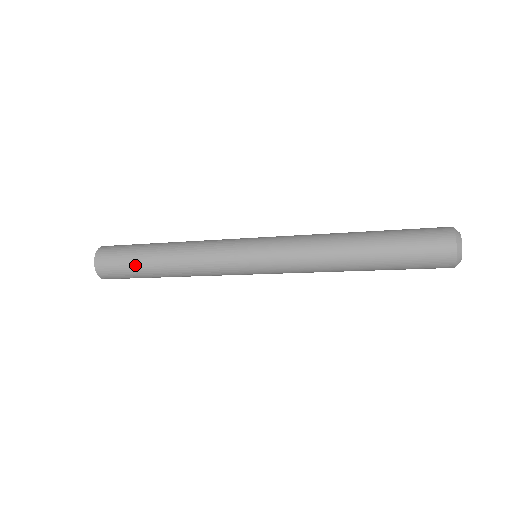
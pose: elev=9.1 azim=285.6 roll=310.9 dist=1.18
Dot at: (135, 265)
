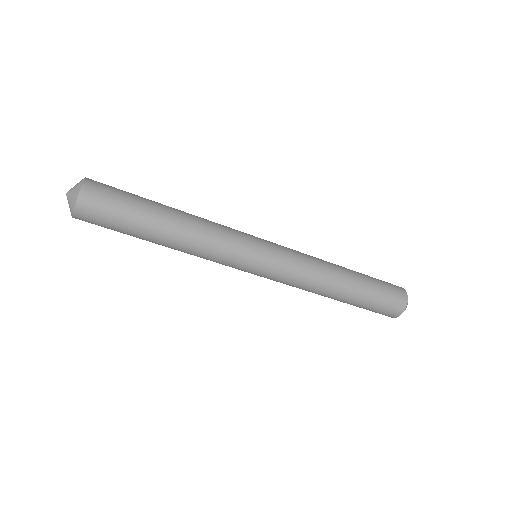
Dot at: (140, 198)
